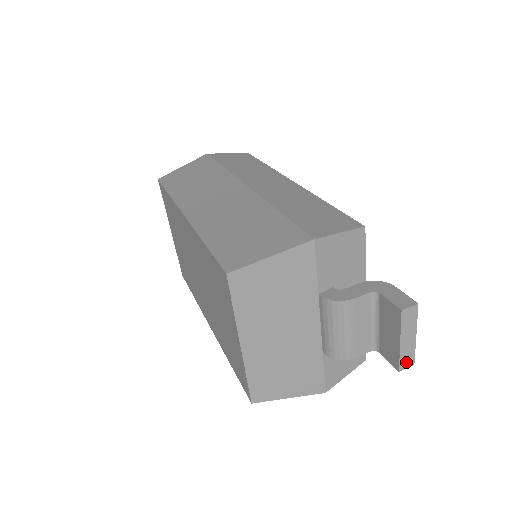
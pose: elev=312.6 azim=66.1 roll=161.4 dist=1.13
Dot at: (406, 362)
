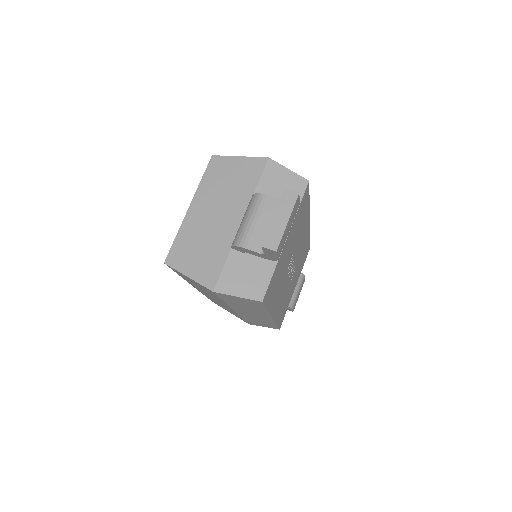
Dot at: (271, 242)
